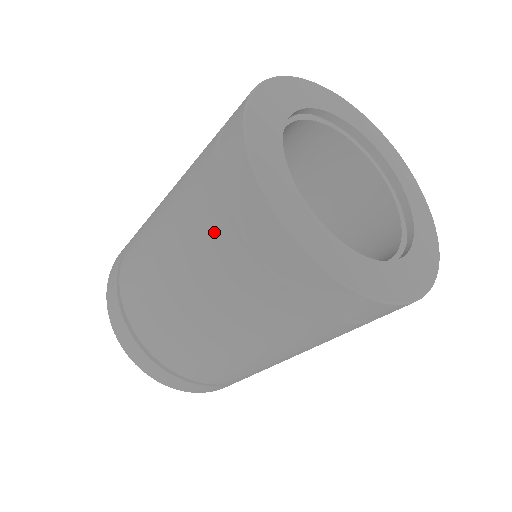
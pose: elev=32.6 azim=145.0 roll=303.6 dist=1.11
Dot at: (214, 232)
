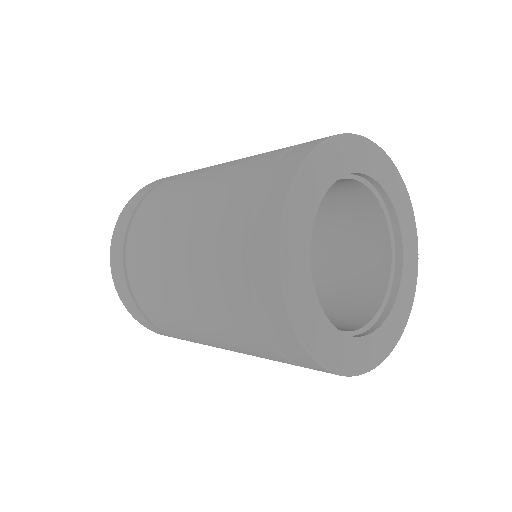
Dot at: (232, 293)
